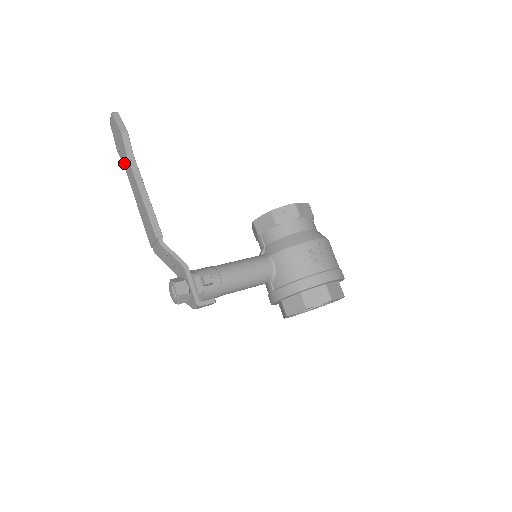
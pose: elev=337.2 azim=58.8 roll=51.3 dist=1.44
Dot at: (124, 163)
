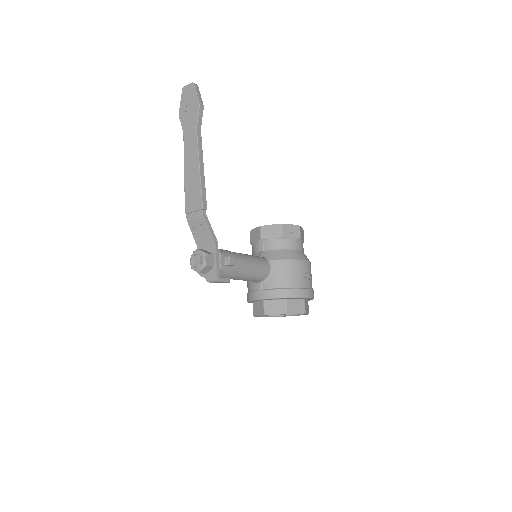
Dot at: (186, 130)
